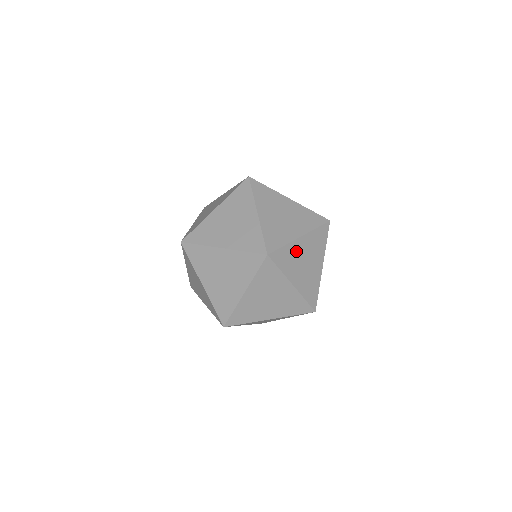
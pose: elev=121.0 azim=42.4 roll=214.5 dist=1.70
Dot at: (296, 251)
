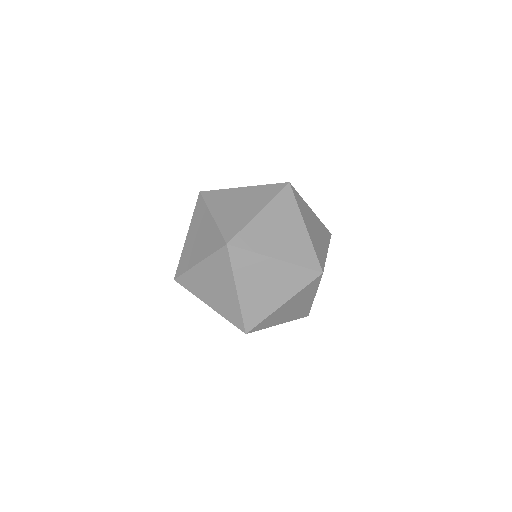
Dot at: (261, 227)
